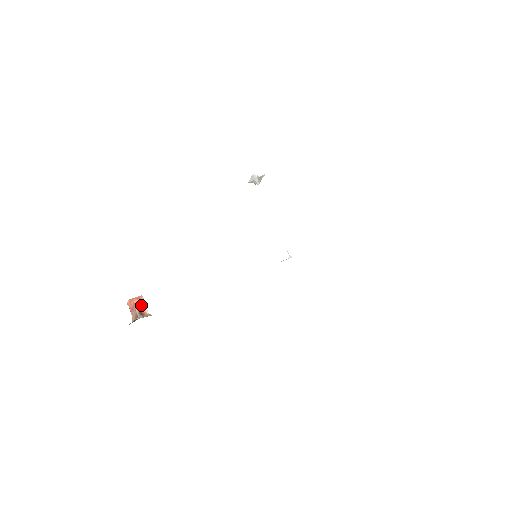
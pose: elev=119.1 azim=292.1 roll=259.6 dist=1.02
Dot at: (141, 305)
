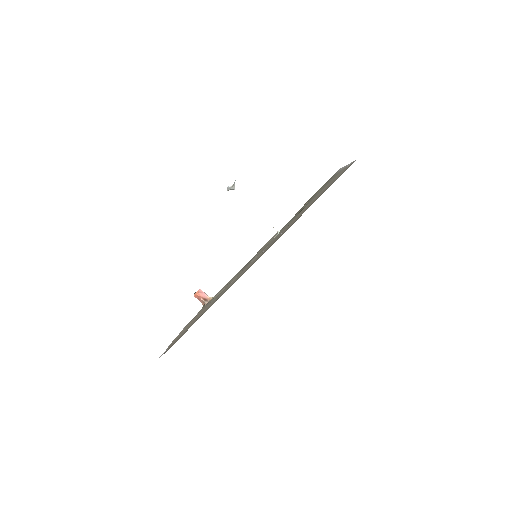
Dot at: (203, 295)
